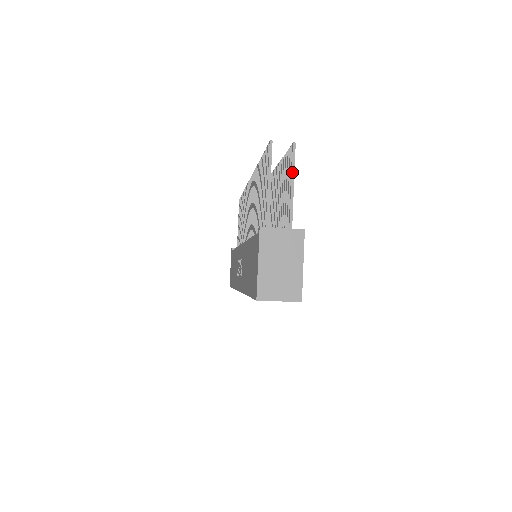
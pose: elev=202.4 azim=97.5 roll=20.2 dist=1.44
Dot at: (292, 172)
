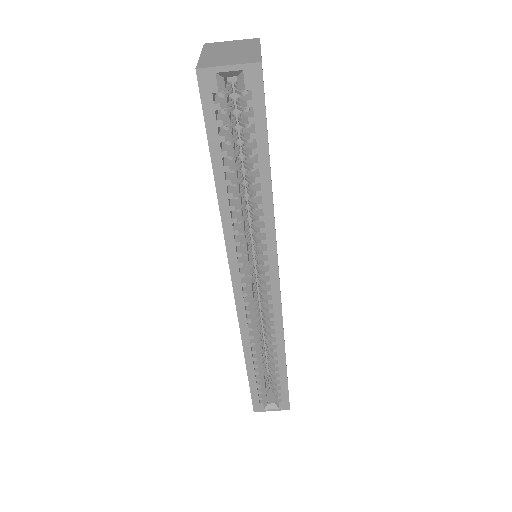
Dot at: occluded
